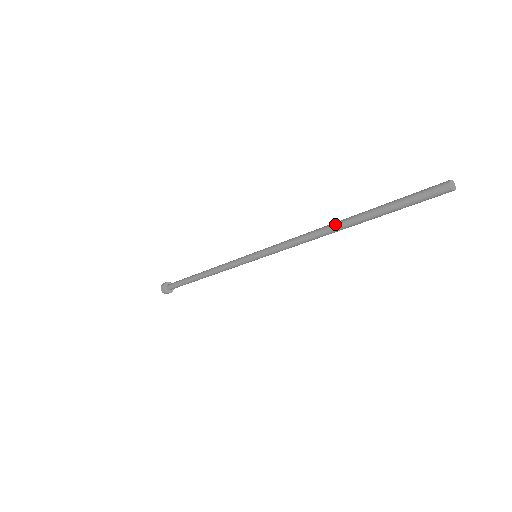
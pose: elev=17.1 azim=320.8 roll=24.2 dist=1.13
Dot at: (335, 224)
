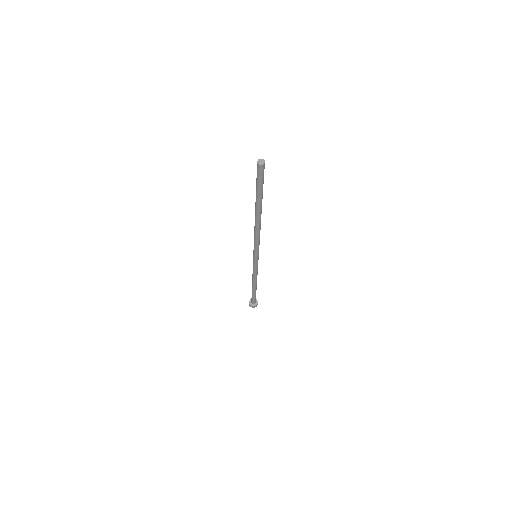
Dot at: occluded
